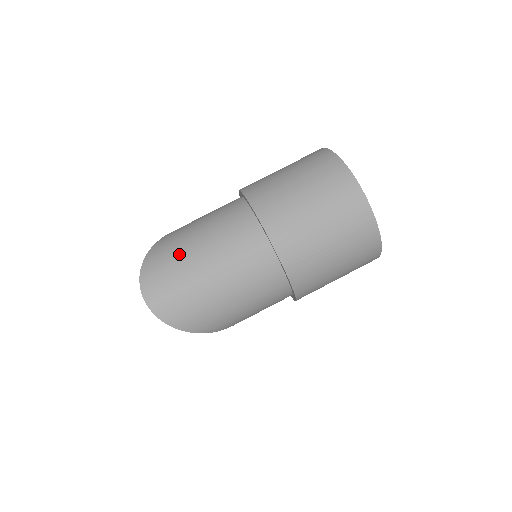
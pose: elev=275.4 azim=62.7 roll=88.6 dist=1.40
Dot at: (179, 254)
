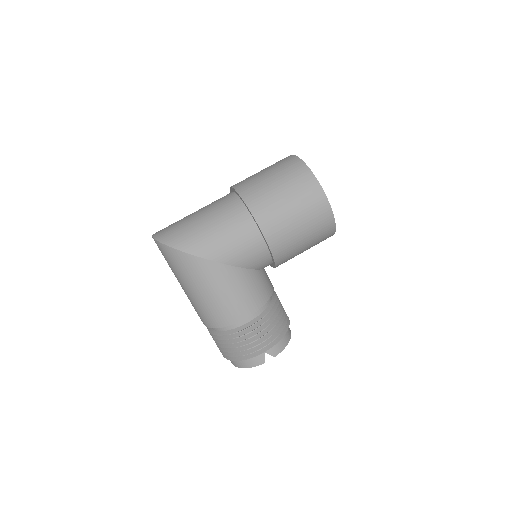
Dot at: occluded
